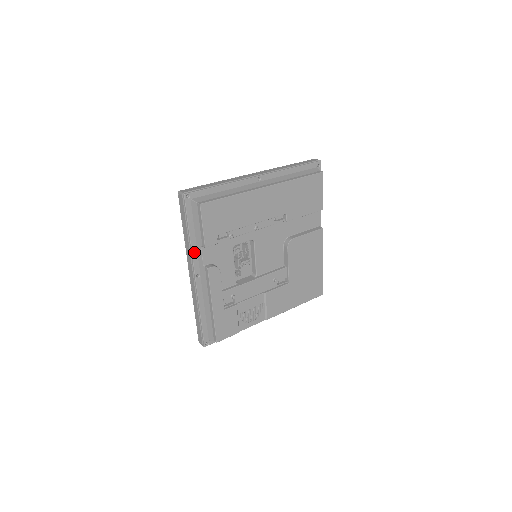
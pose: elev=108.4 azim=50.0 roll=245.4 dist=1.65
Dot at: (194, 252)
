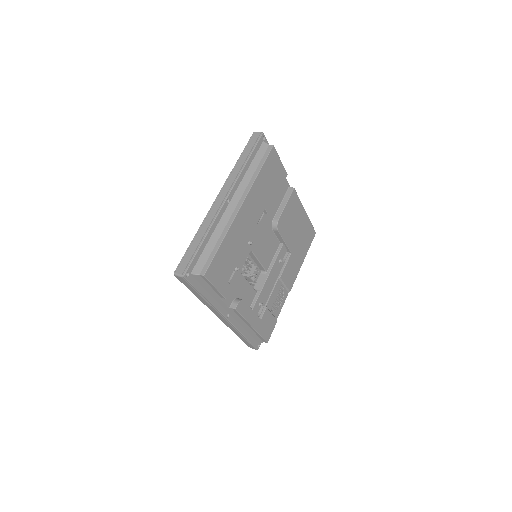
Dot at: (215, 305)
